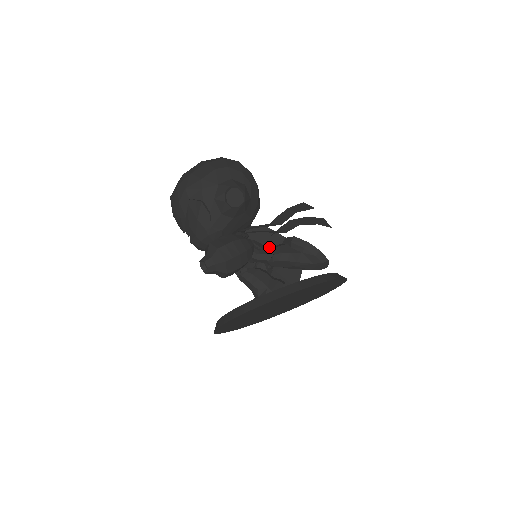
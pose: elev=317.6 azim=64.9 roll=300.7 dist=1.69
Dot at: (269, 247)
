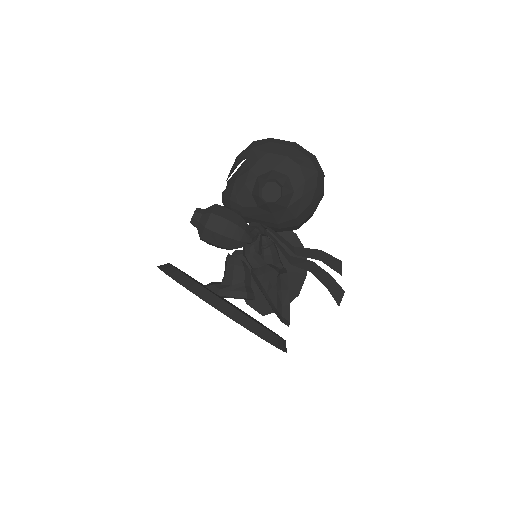
Dot at: (288, 265)
